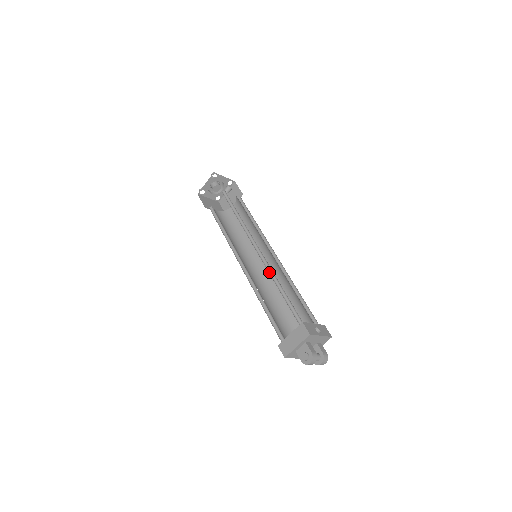
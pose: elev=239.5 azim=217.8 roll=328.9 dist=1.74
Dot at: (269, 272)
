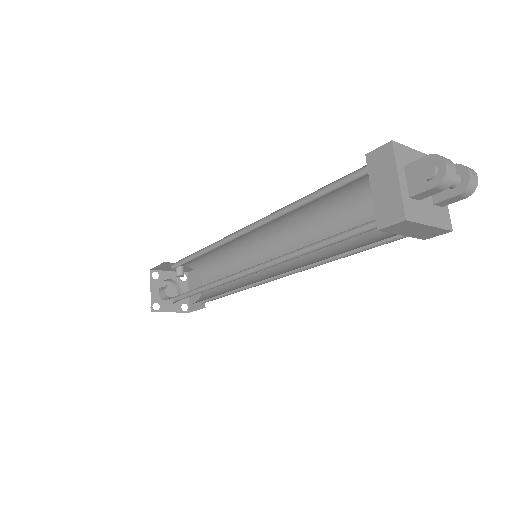
Dot at: occluded
